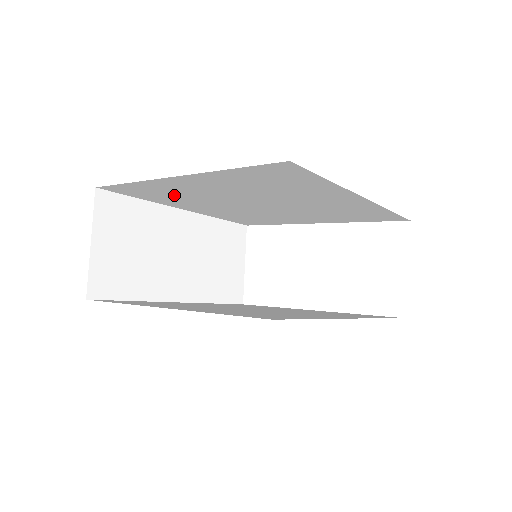
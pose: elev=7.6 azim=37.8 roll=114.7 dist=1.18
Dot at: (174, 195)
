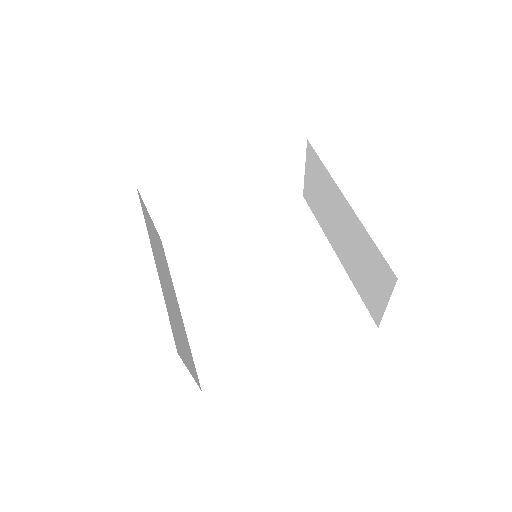
Dot at: occluded
